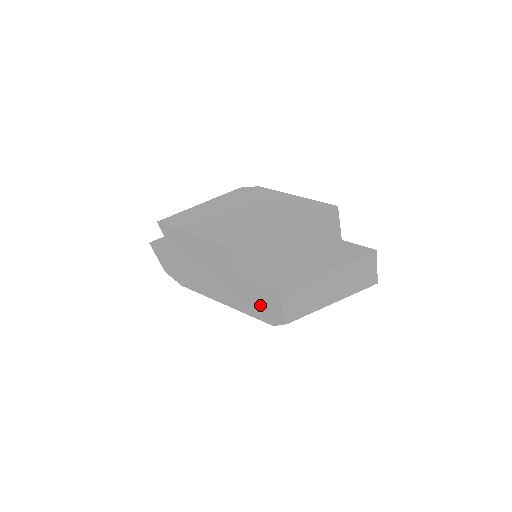
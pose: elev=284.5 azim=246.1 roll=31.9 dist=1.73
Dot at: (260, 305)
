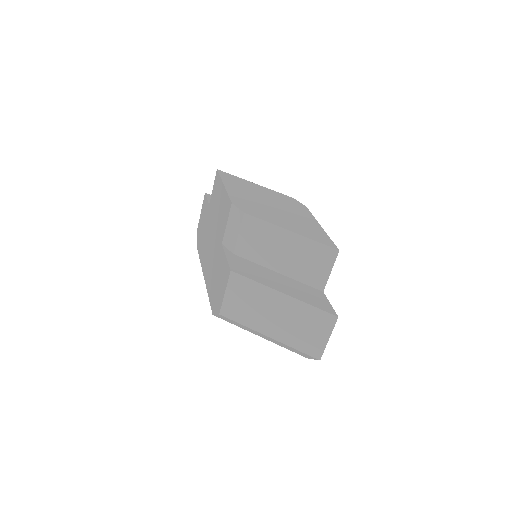
Dot at: (218, 284)
